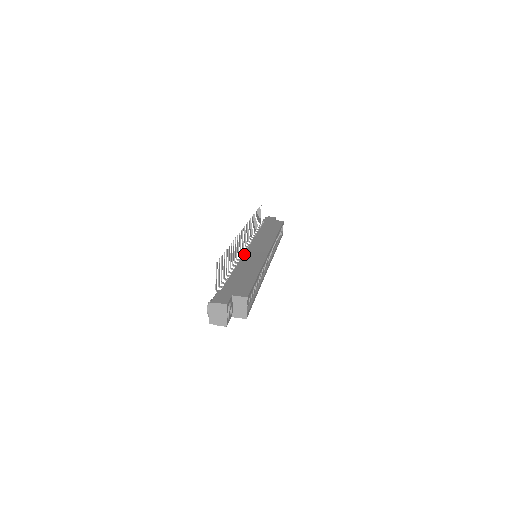
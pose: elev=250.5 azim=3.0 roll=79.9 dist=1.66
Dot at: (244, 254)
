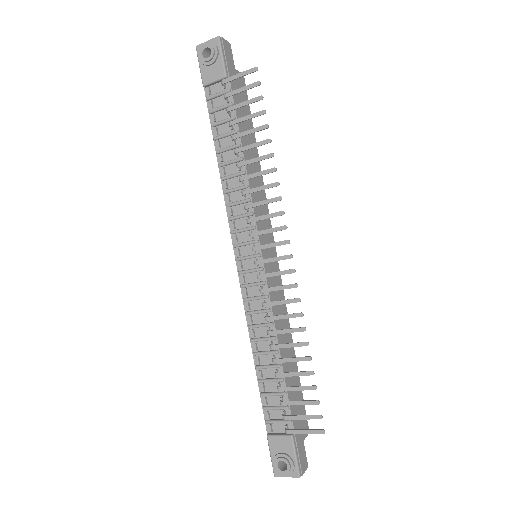
Dot at: occluded
